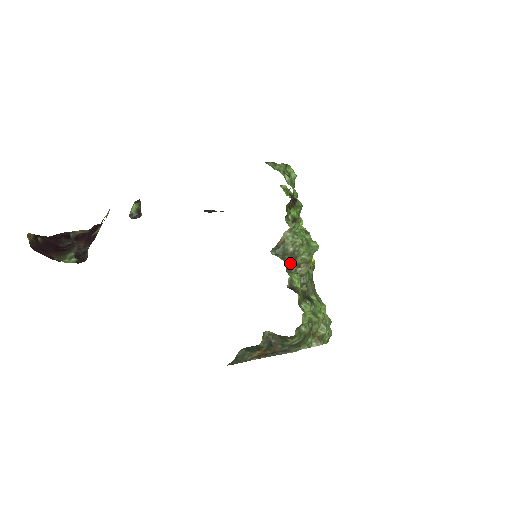
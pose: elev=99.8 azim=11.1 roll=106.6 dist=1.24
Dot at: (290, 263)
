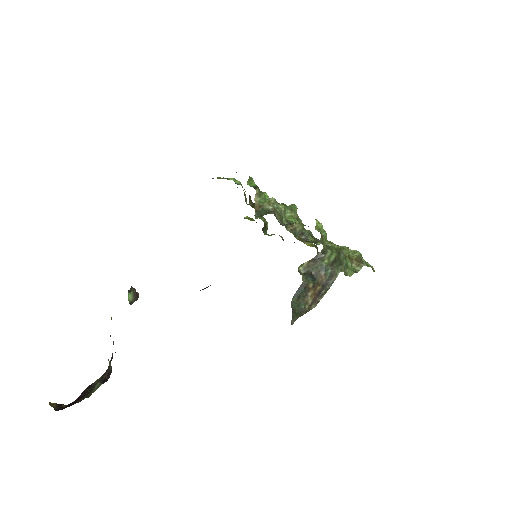
Dot at: (279, 221)
